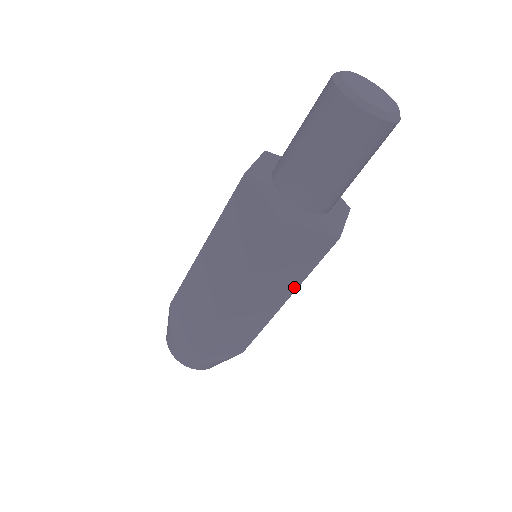
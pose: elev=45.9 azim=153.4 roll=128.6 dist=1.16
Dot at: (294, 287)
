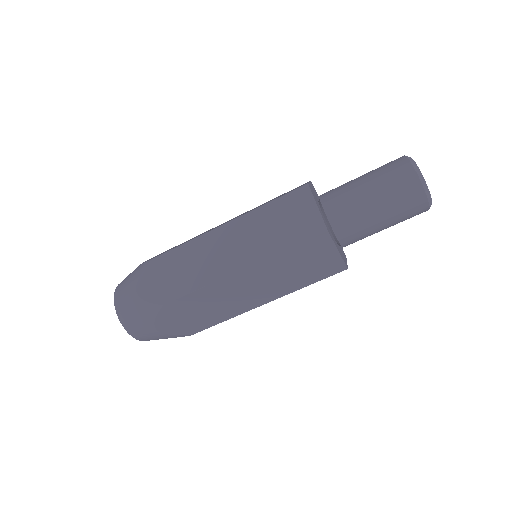
Dot at: (261, 257)
